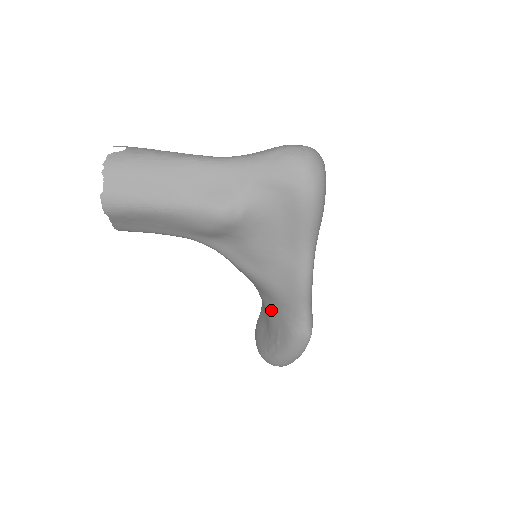
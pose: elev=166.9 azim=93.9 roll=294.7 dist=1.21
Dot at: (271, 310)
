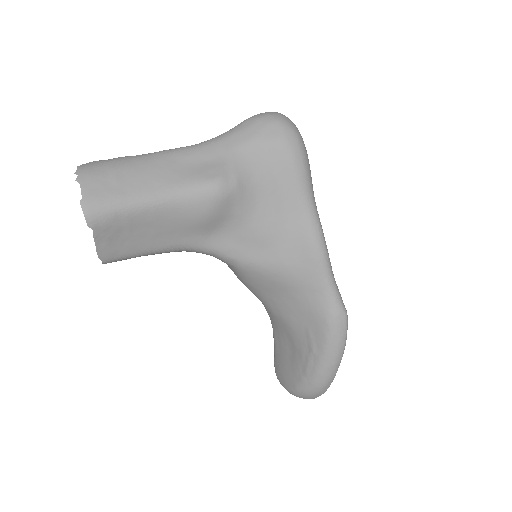
Dot at: (292, 313)
